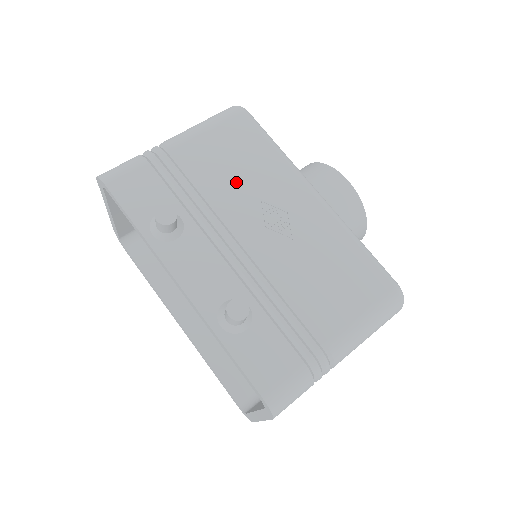
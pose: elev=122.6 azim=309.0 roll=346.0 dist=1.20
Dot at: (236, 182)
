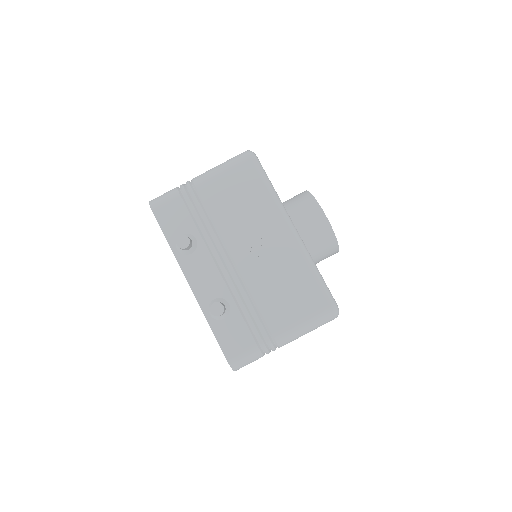
Dot at: (236, 216)
